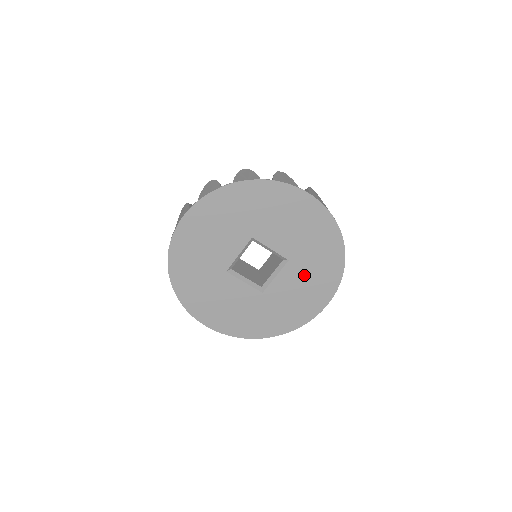
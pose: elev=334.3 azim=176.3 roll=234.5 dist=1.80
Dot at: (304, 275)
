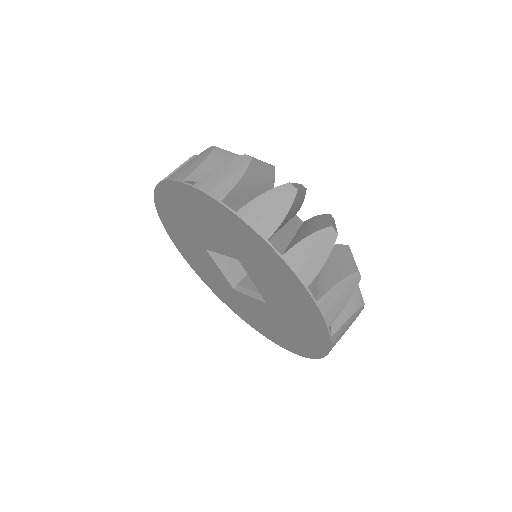
Dot at: (277, 322)
